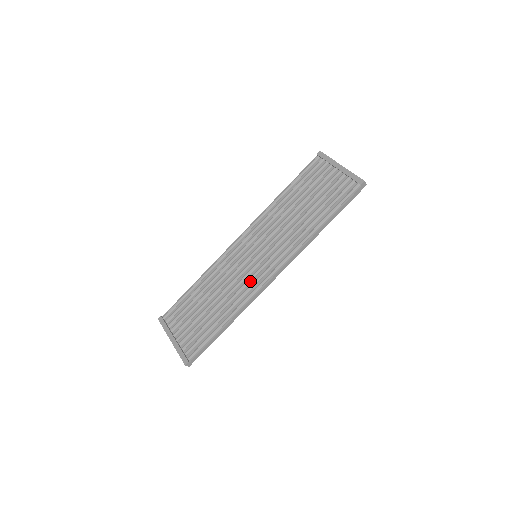
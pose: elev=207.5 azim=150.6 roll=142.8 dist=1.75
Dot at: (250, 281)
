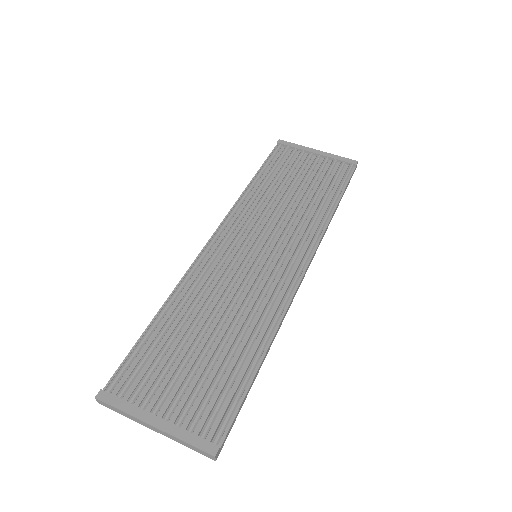
Dot at: (269, 287)
